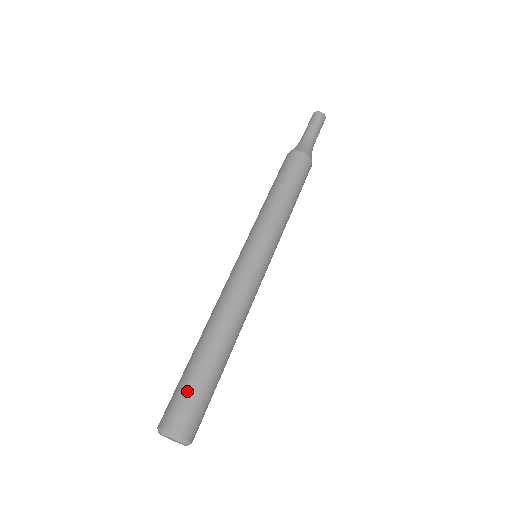
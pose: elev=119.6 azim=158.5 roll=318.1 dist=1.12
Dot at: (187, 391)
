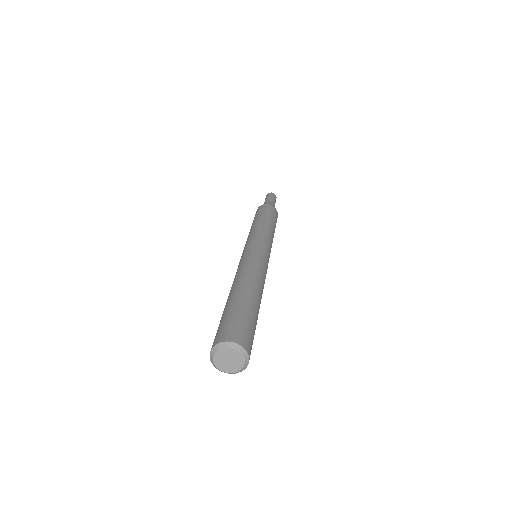
Dot at: (246, 320)
